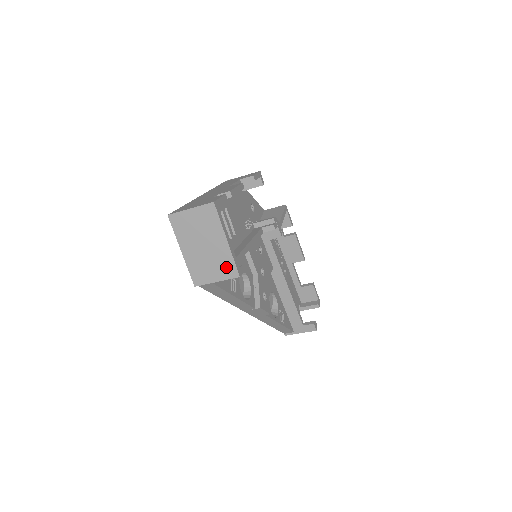
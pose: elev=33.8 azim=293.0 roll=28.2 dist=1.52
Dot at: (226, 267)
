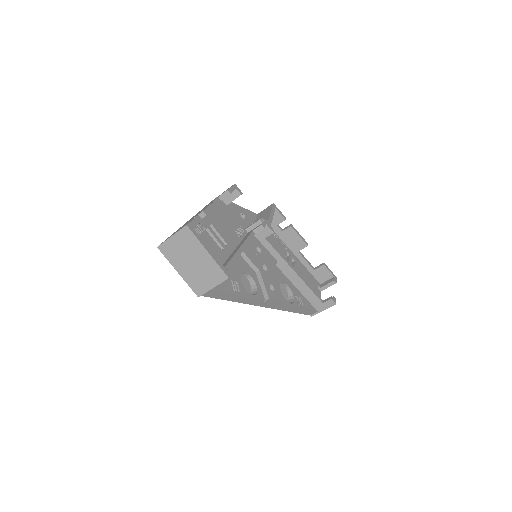
Dot at: (215, 274)
